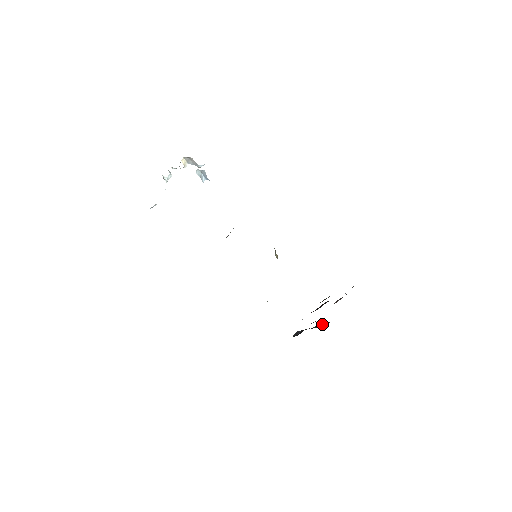
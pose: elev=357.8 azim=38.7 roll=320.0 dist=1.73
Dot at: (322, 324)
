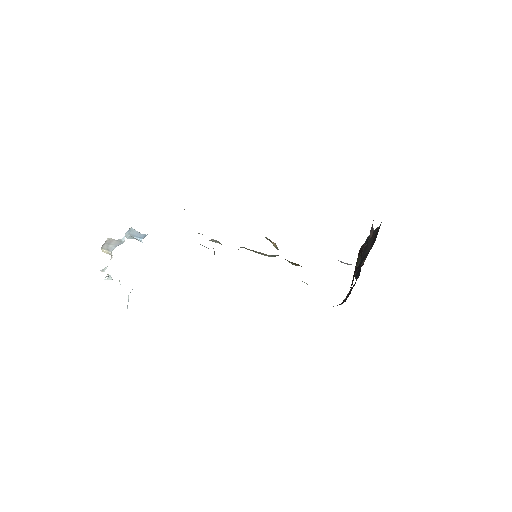
Dot at: (372, 236)
